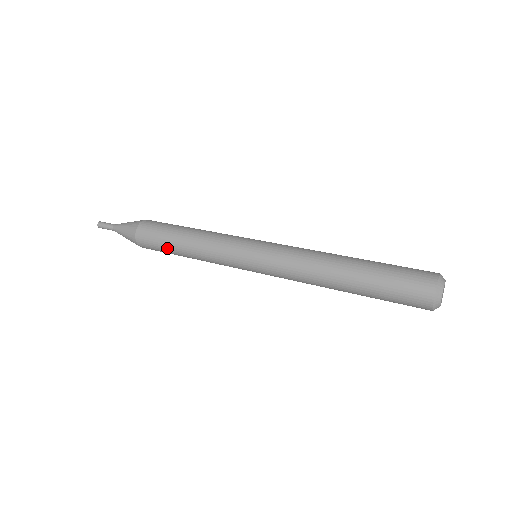
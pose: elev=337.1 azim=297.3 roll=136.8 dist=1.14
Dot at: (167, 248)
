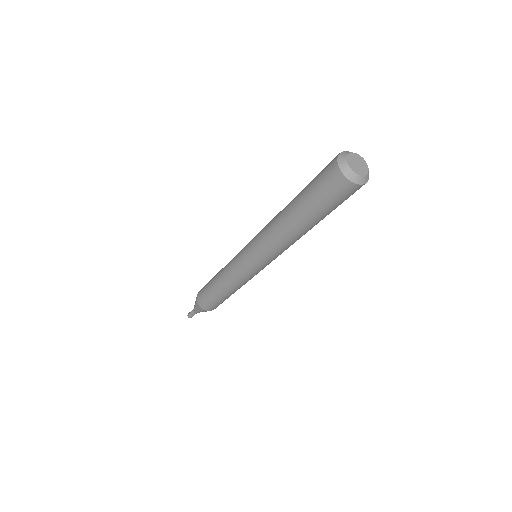
Dot at: (209, 284)
